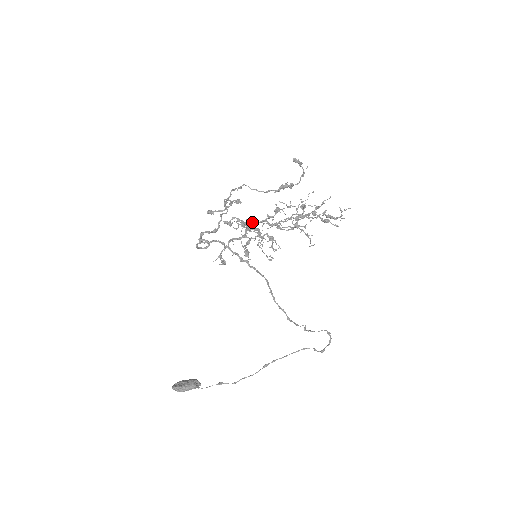
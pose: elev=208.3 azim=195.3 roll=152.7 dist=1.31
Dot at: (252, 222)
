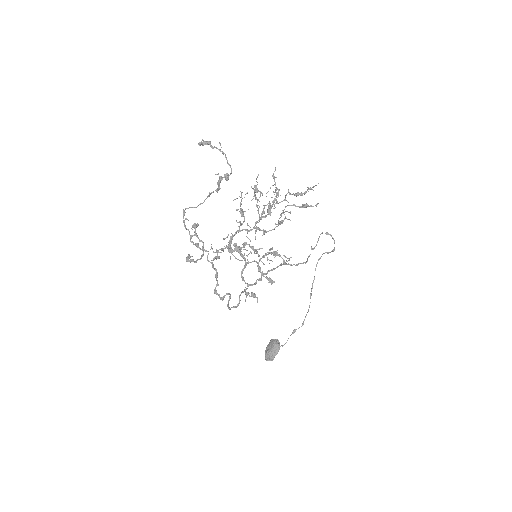
Dot at: (232, 239)
